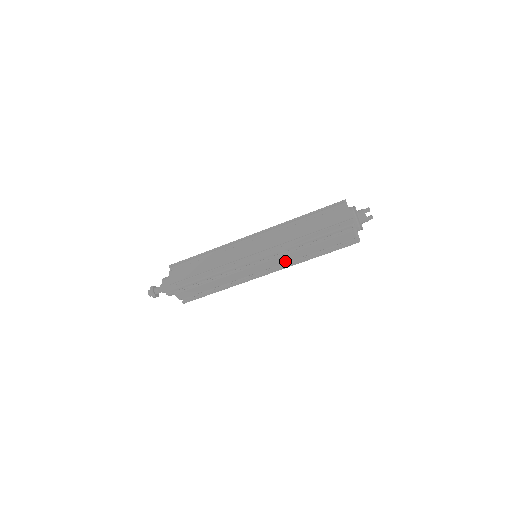
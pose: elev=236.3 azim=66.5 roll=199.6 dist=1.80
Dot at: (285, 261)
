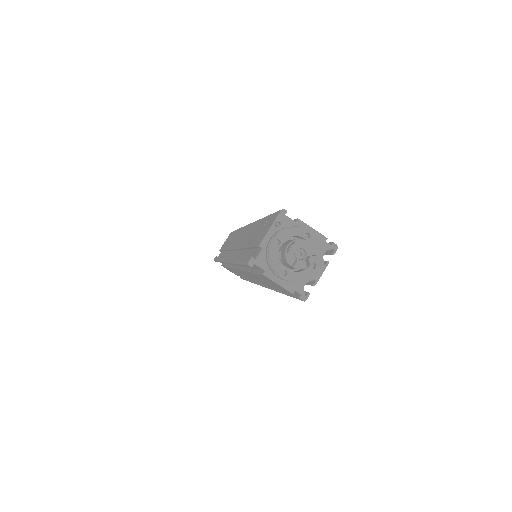
Dot at: occluded
